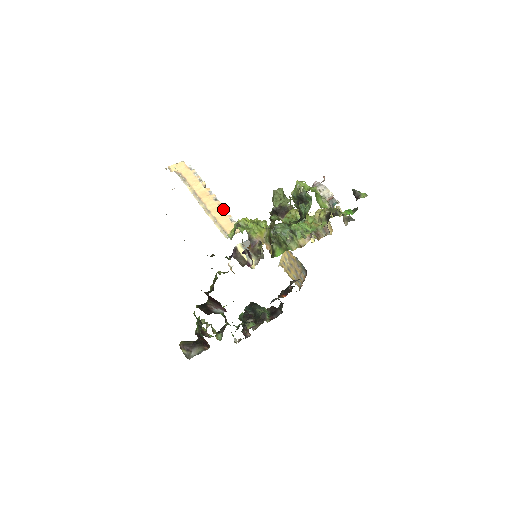
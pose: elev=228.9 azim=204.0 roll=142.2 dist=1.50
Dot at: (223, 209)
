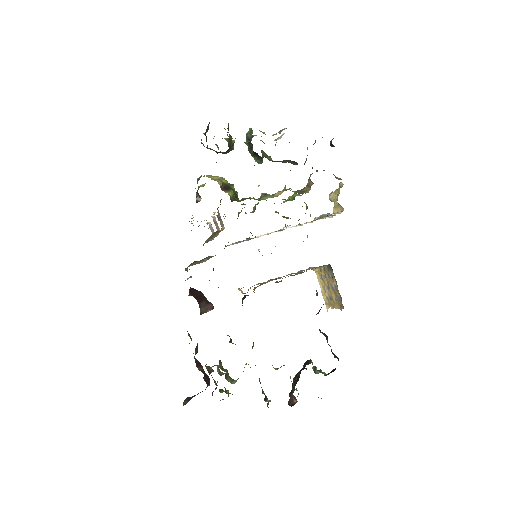
Dot at: (211, 216)
